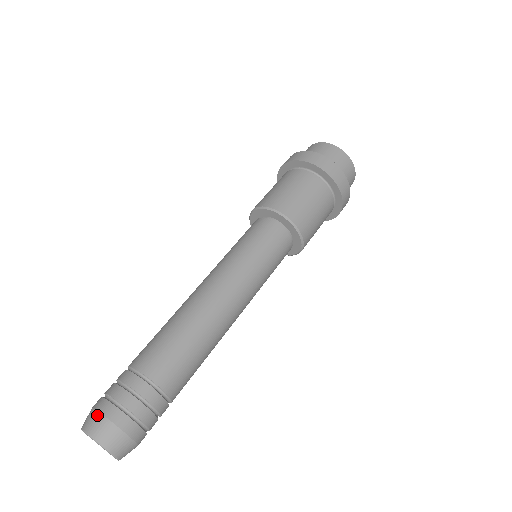
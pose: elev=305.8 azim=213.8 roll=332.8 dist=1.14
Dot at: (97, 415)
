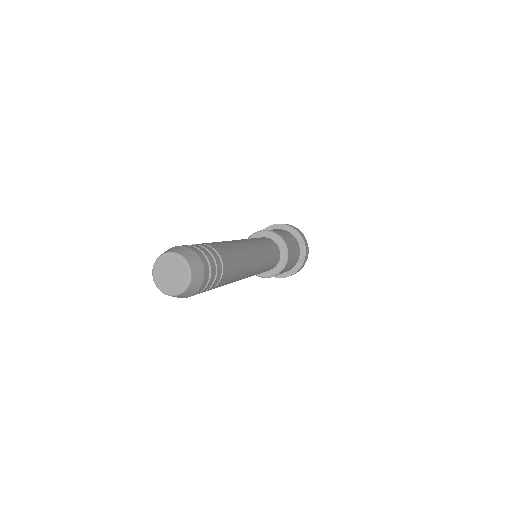
Dot at: occluded
